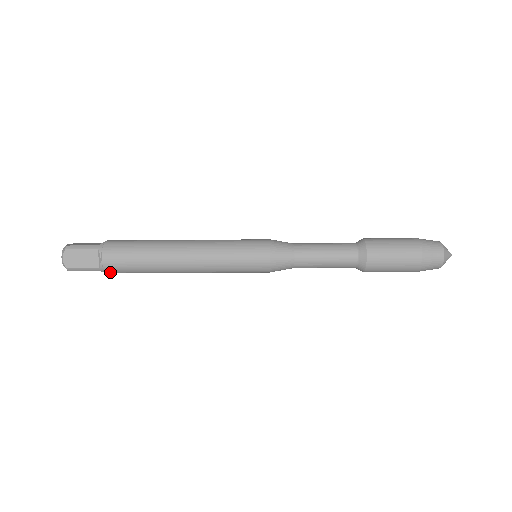
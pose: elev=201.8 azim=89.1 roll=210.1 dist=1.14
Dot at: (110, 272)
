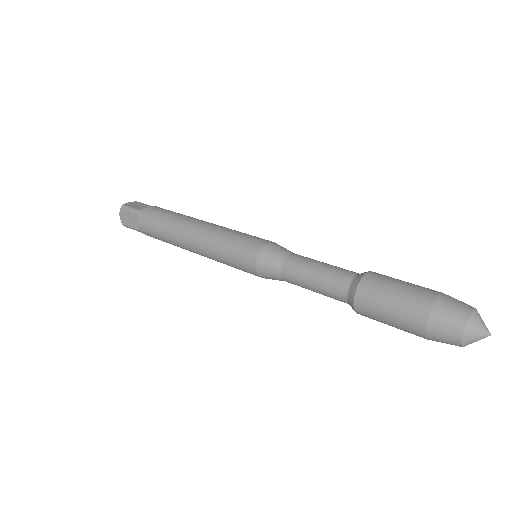
Dot at: occluded
